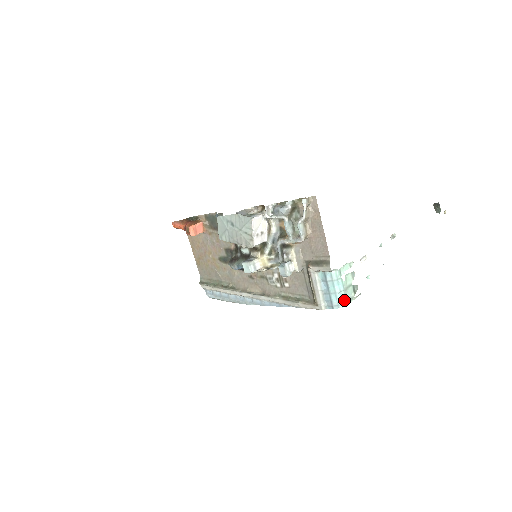
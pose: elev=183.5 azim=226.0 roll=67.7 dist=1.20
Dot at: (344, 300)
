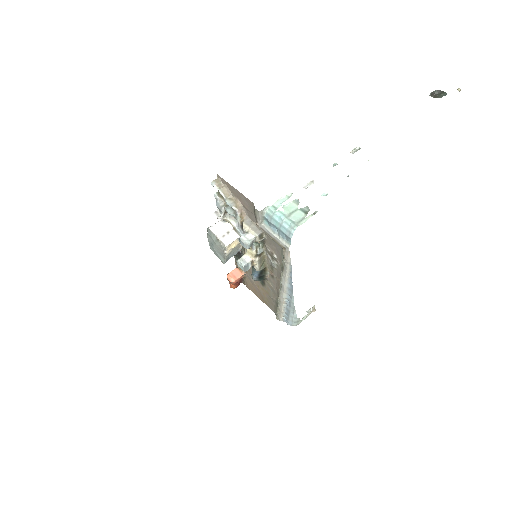
Dot at: (291, 225)
